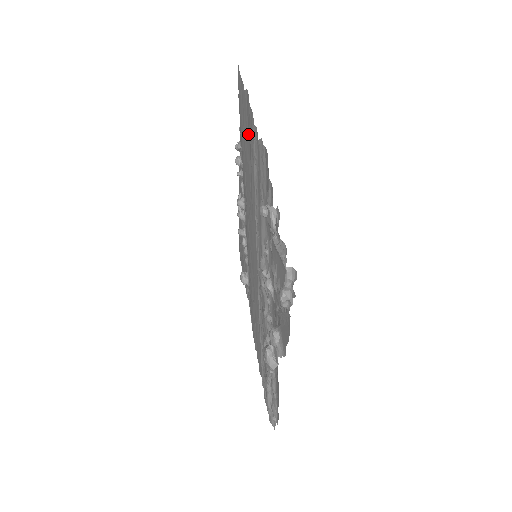
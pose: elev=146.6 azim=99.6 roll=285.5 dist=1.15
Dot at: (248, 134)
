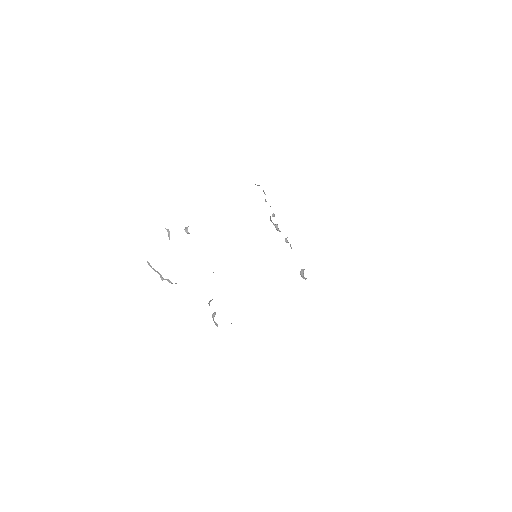
Dot at: occluded
